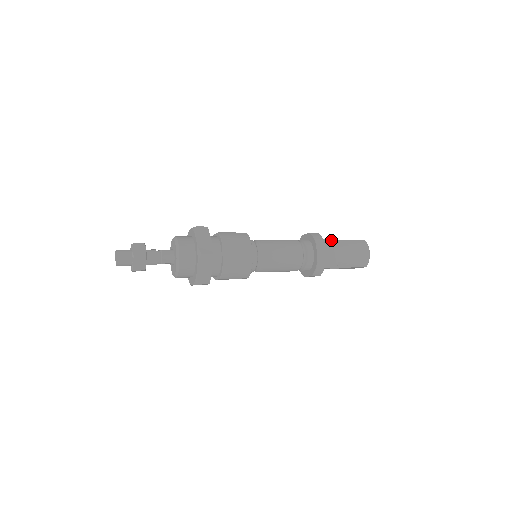
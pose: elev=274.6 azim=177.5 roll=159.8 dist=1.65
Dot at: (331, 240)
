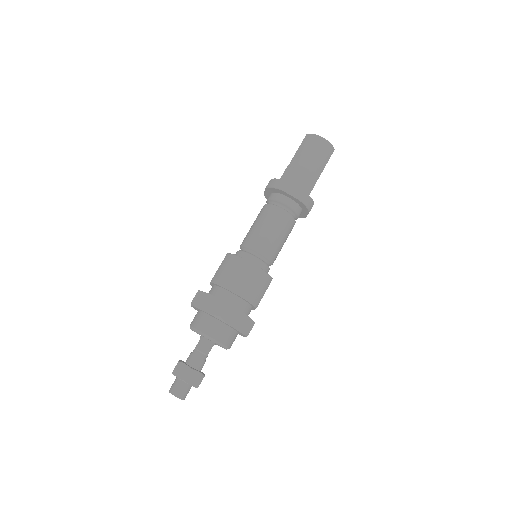
Dot at: (286, 171)
